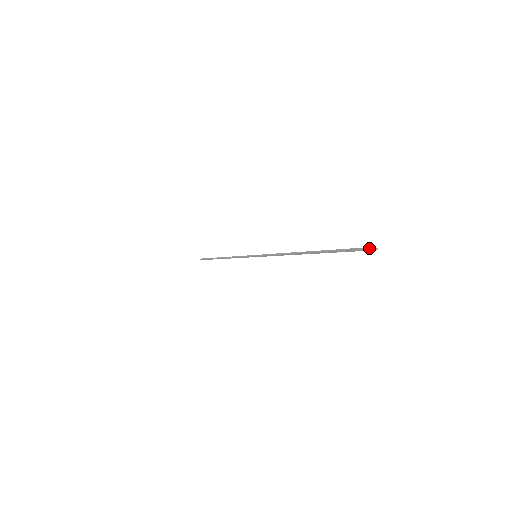
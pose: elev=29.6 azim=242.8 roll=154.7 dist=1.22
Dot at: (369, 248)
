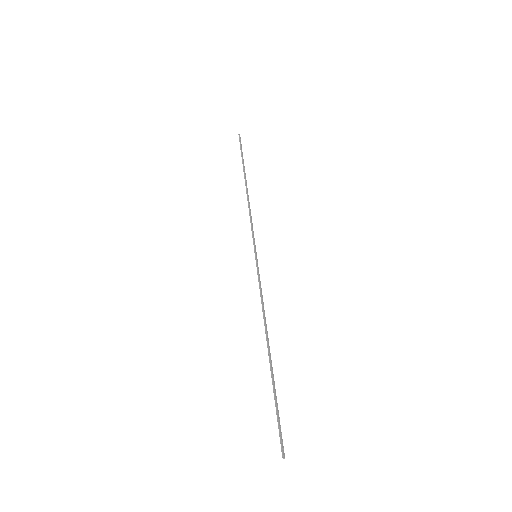
Dot at: (282, 453)
